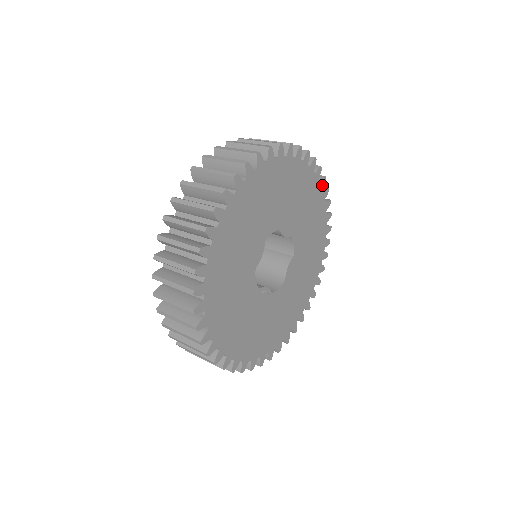
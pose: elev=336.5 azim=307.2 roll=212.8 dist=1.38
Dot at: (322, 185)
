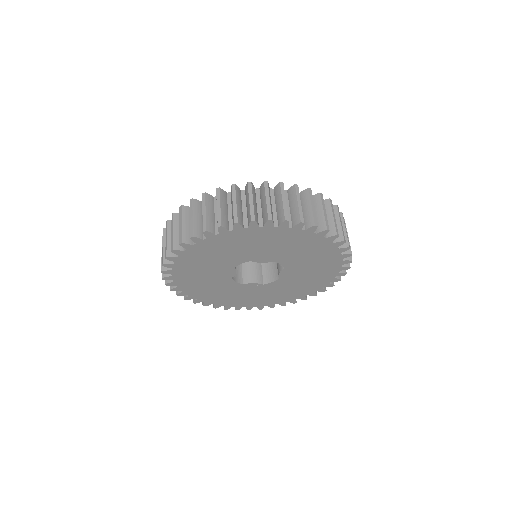
Dot at: (312, 230)
